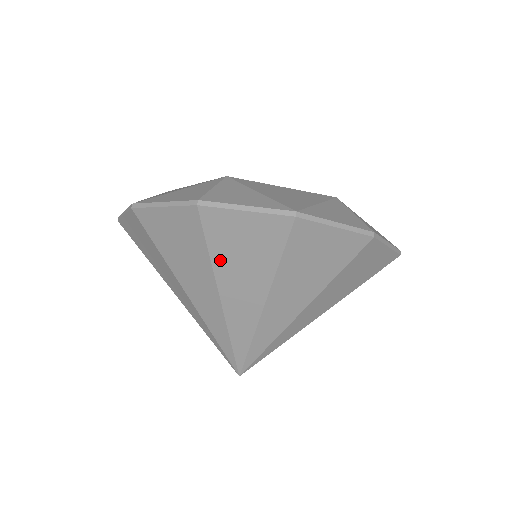
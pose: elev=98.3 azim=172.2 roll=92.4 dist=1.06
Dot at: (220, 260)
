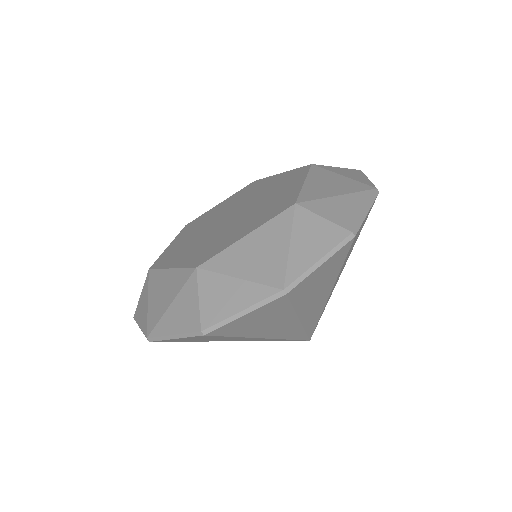
Dot at: occluded
